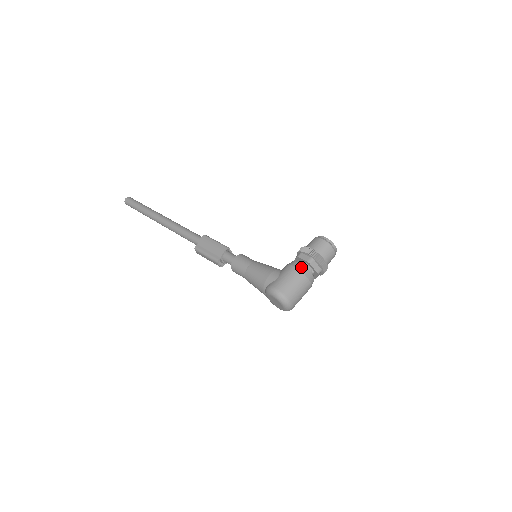
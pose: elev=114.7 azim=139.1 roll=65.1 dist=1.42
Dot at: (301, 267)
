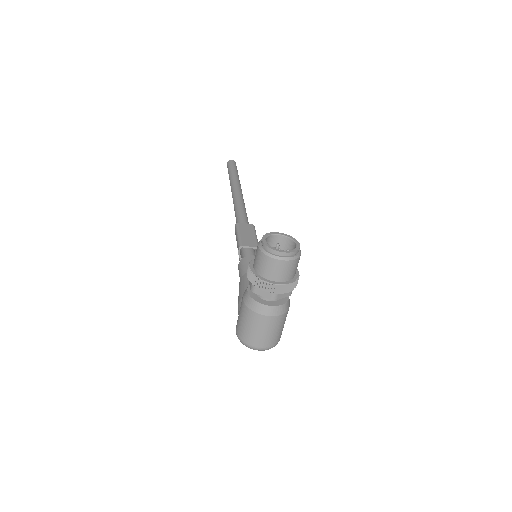
Dot at: (247, 299)
